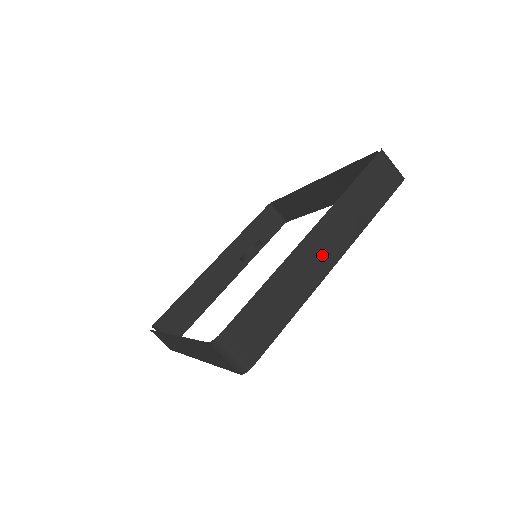
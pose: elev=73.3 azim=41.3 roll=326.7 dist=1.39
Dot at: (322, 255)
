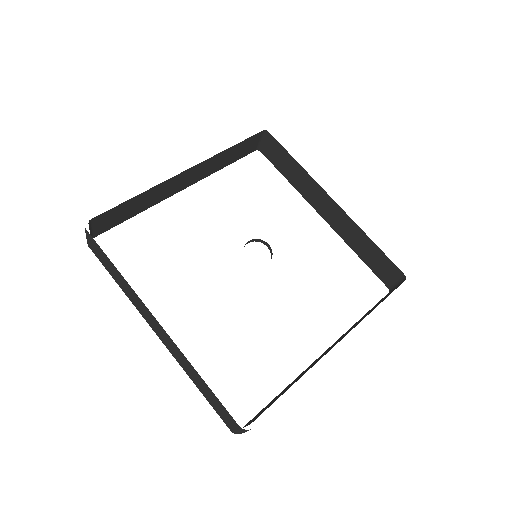
Dot at: occluded
